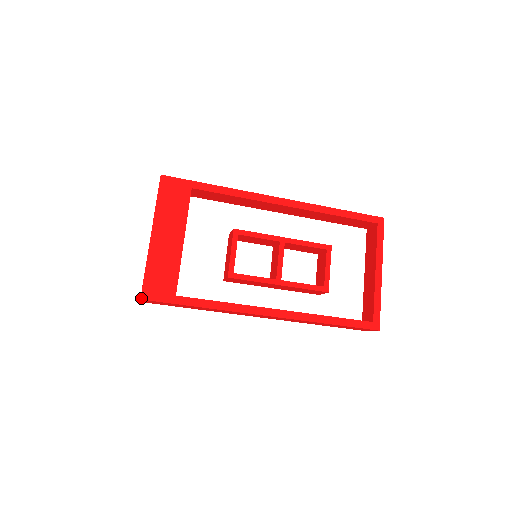
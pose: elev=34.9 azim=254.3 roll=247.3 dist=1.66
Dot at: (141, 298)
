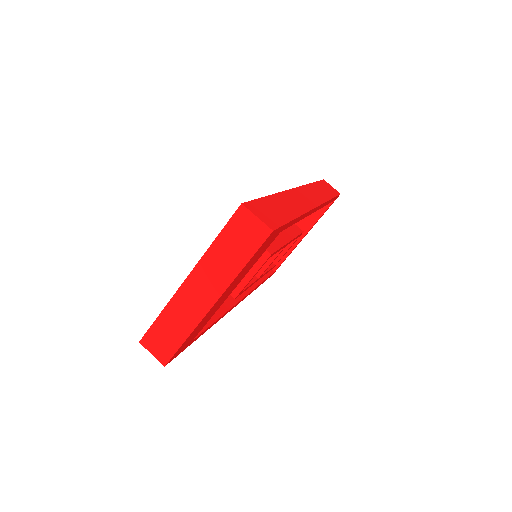
Dot at: occluded
